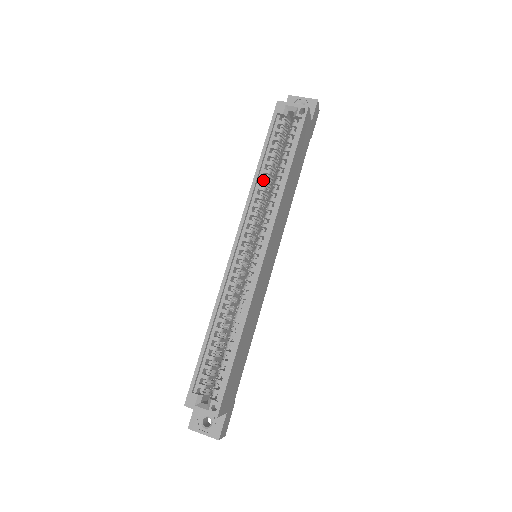
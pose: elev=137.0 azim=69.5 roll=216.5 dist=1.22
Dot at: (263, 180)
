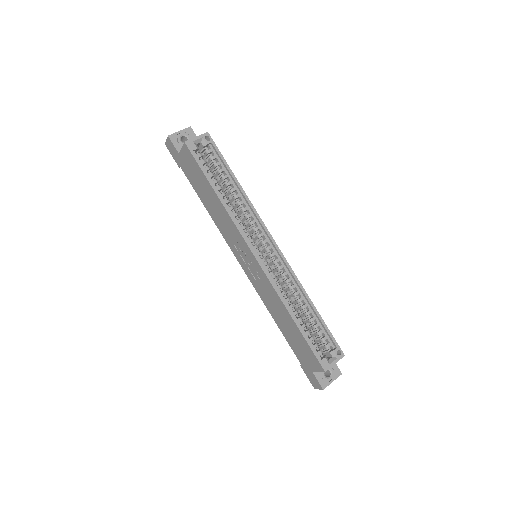
Dot at: (227, 202)
